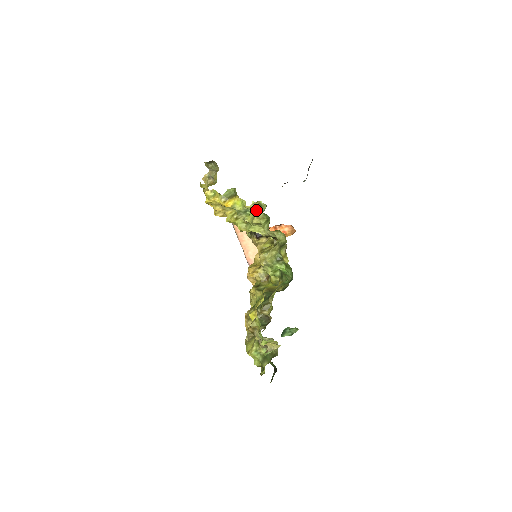
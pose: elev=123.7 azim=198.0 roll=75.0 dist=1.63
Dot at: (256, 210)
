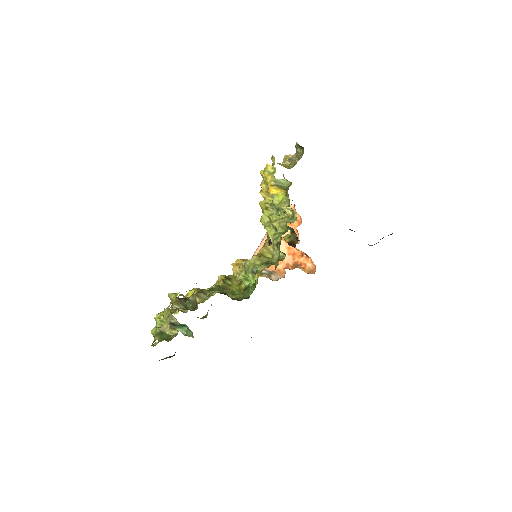
Dot at: (286, 216)
